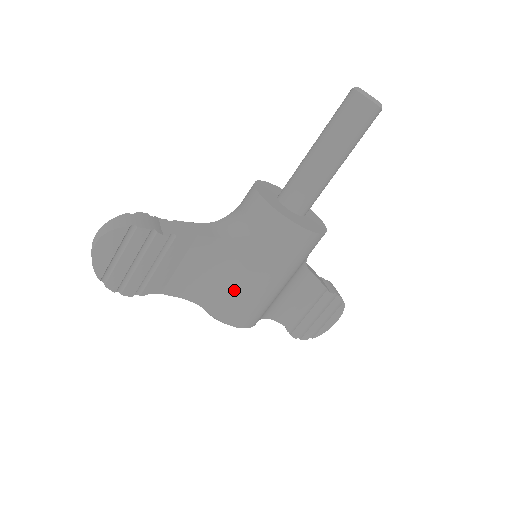
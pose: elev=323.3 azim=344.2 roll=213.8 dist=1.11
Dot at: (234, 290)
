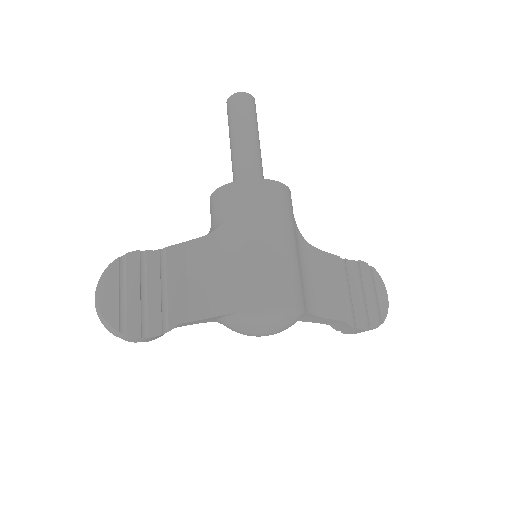
Dot at: (251, 269)
